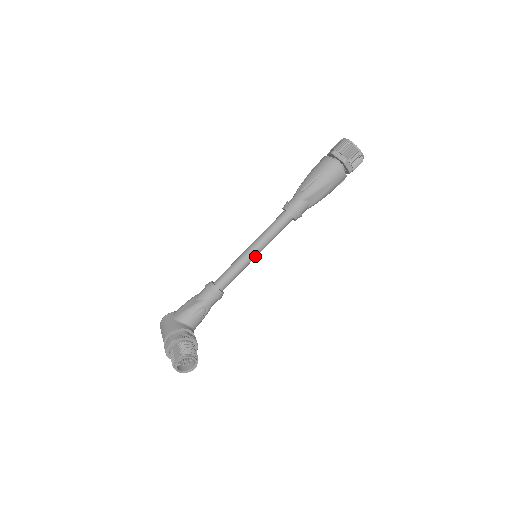
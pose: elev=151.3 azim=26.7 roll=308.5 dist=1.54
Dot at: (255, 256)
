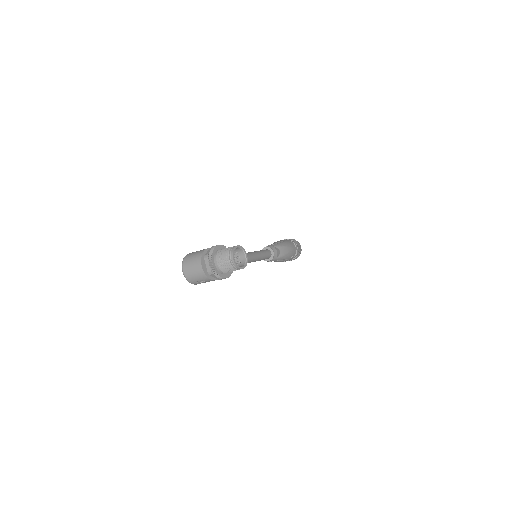
Dot at: (253, 258)
